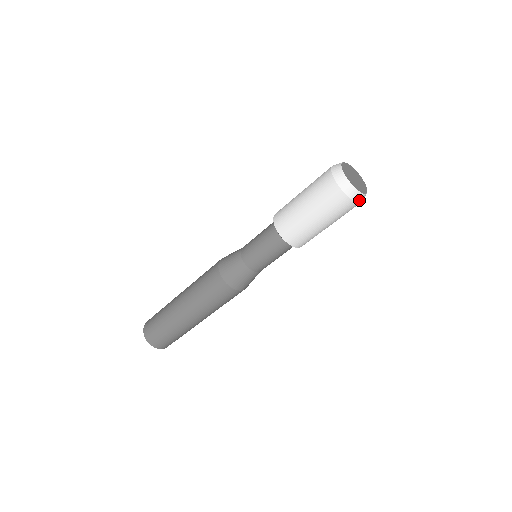
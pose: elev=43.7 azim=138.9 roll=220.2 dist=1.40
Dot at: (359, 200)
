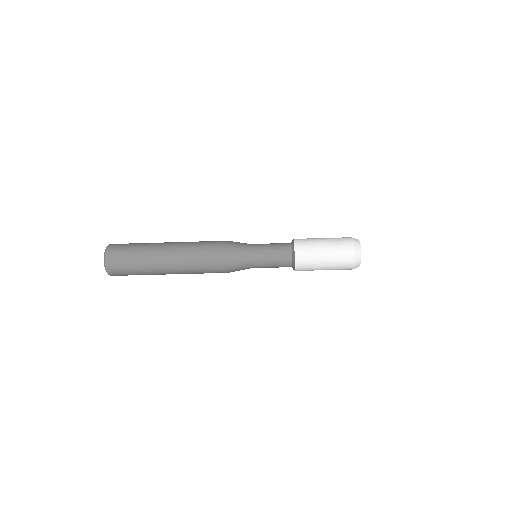
Dot at: (356, 262)
